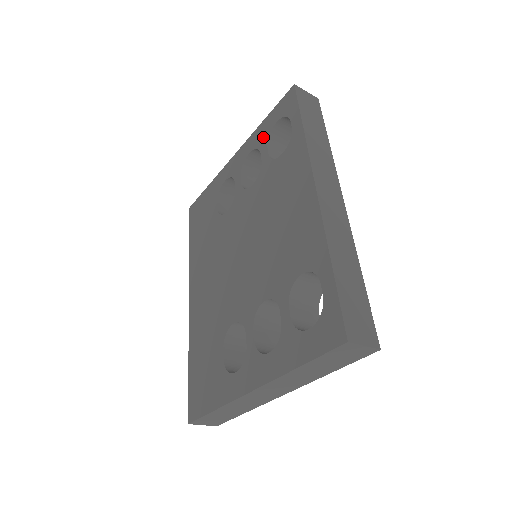
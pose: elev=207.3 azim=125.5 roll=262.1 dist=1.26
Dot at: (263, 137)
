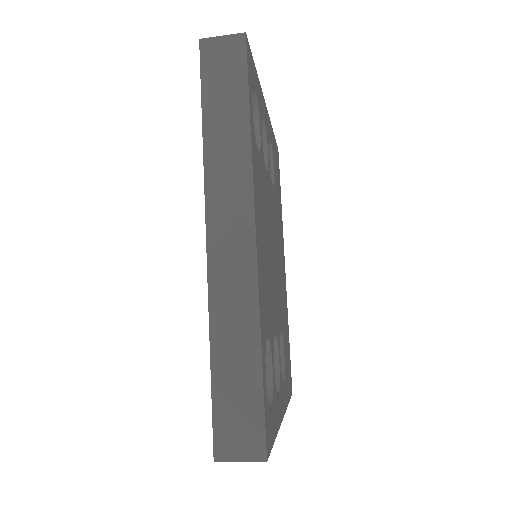
Dot at: occluded
